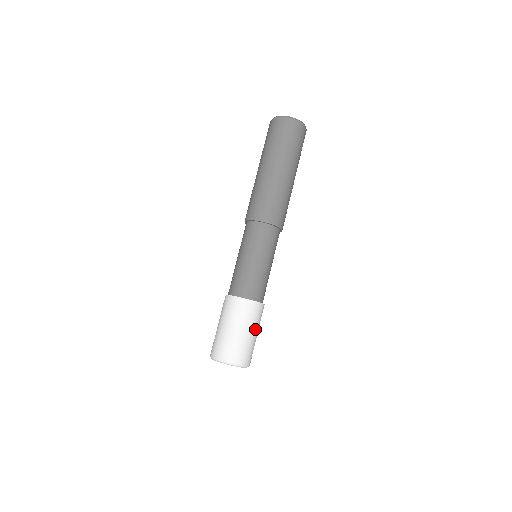
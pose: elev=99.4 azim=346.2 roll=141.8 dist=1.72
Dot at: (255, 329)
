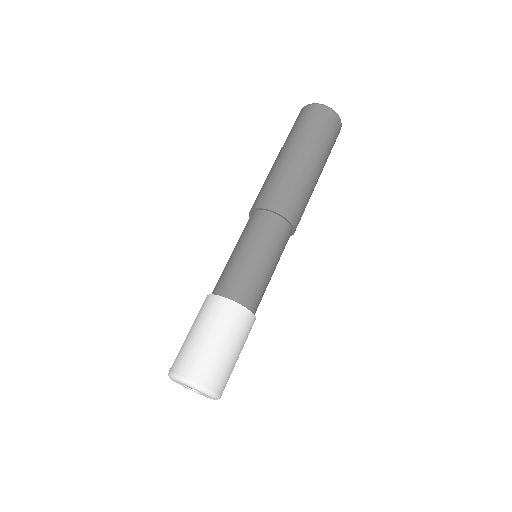
Dot at: (237, 345)
